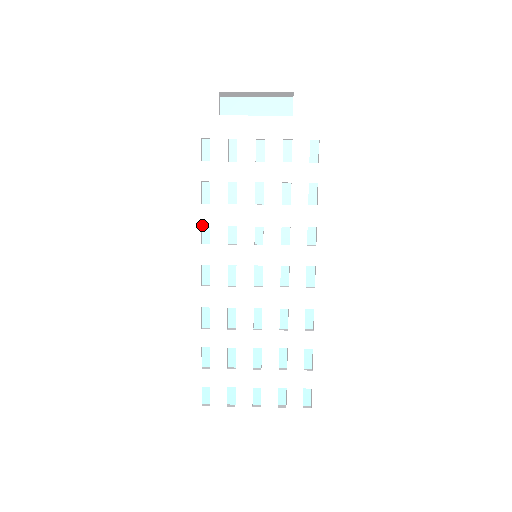
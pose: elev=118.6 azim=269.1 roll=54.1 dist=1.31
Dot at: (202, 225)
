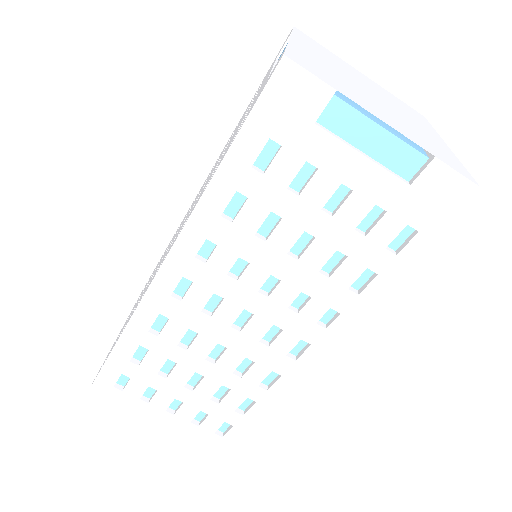
Dot at: (208, 239)
